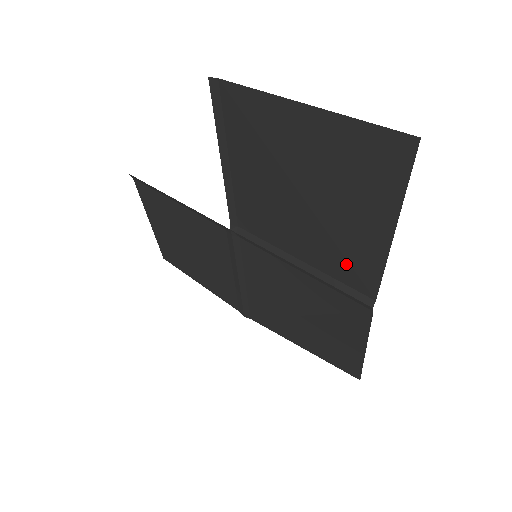
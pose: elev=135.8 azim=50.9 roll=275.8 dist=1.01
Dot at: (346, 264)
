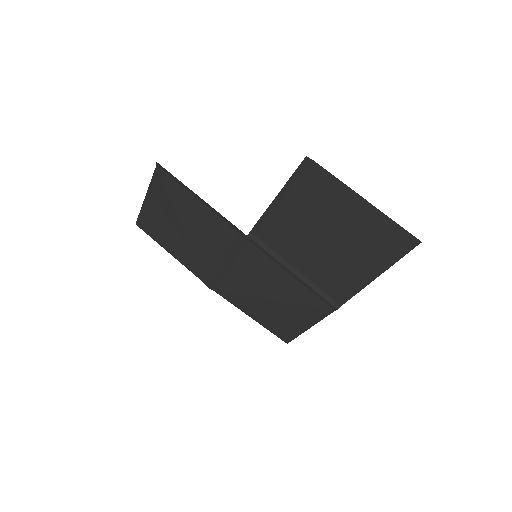
Dot at: (334, 283)
